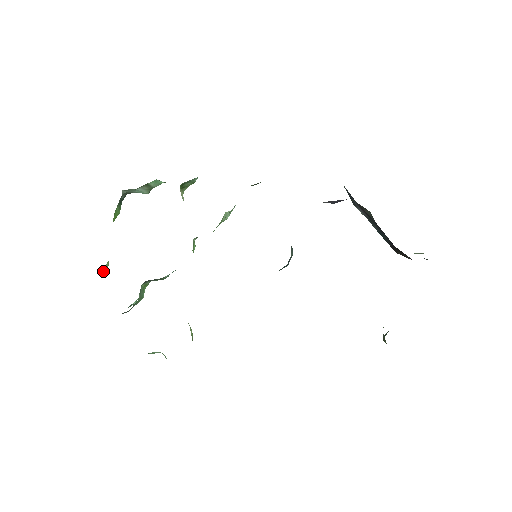
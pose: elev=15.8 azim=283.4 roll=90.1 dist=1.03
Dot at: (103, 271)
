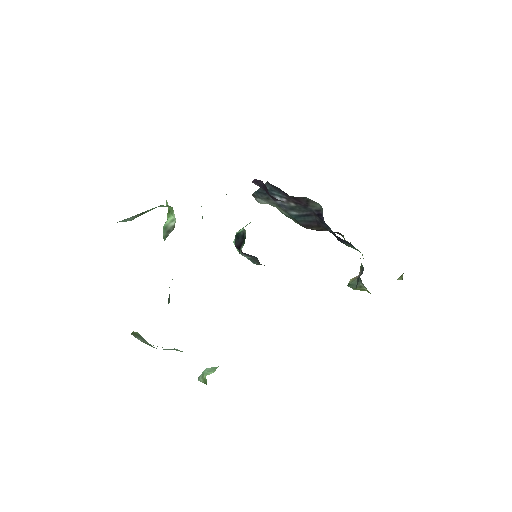
Dot at: occluded
